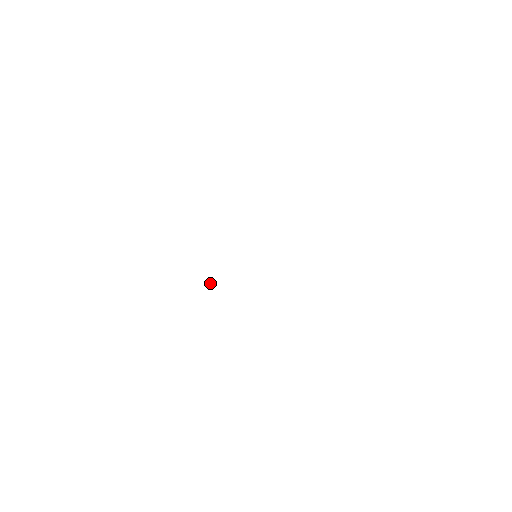
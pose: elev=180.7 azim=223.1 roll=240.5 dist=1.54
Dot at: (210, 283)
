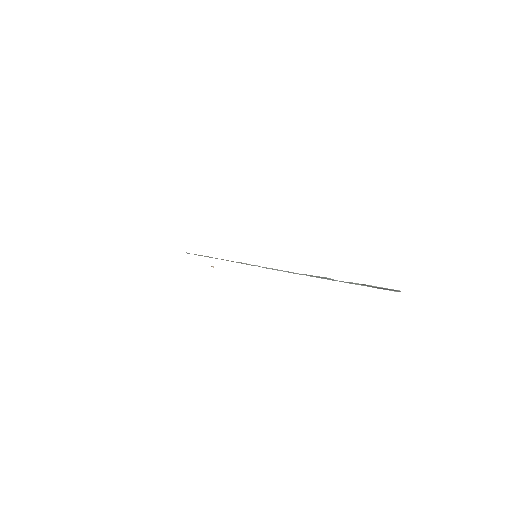
Dot at: occluded
